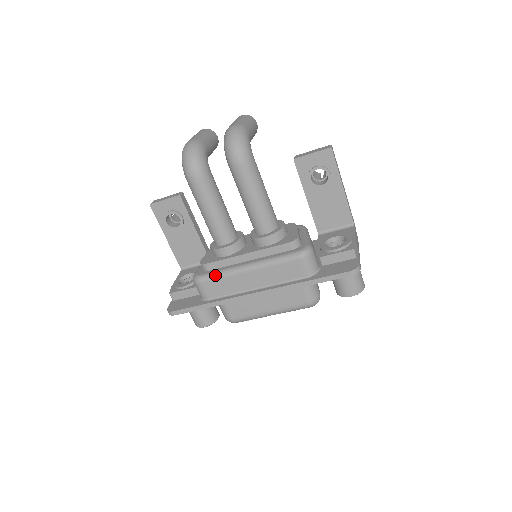
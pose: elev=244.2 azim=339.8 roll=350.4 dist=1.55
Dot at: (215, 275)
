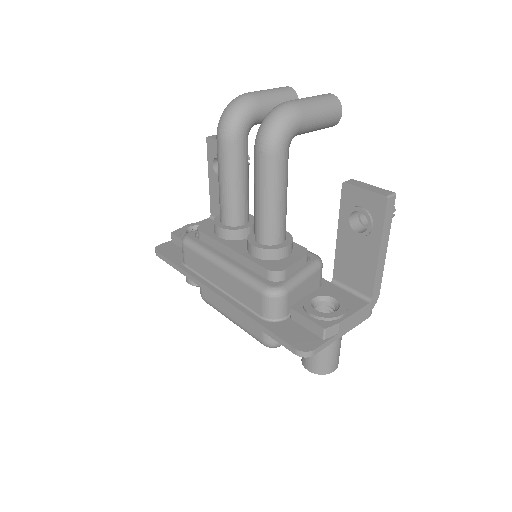
Dot at: (196, 247)
